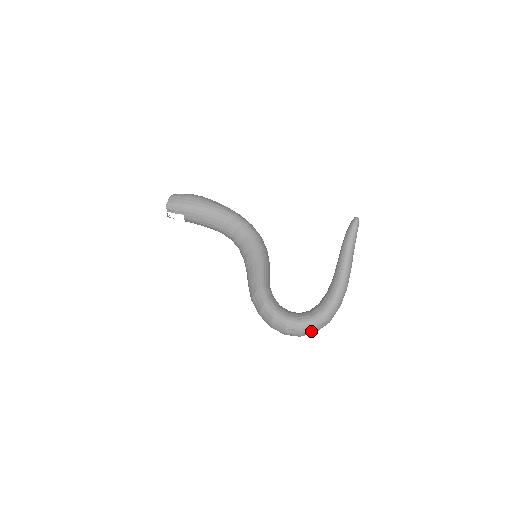
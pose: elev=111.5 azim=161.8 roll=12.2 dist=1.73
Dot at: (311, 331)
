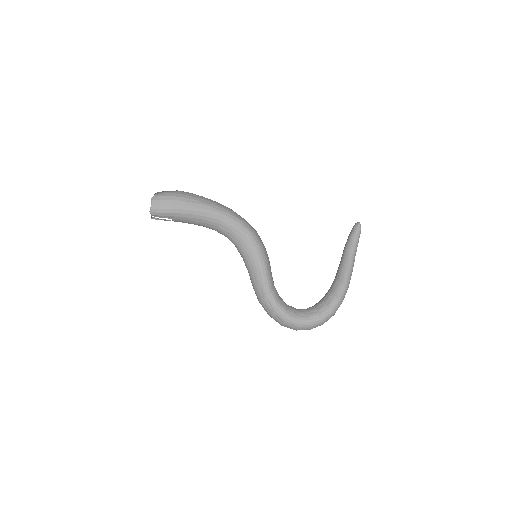
Dot at: occluded
